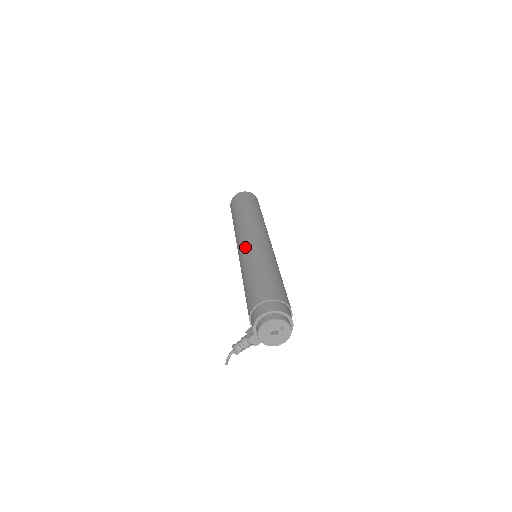
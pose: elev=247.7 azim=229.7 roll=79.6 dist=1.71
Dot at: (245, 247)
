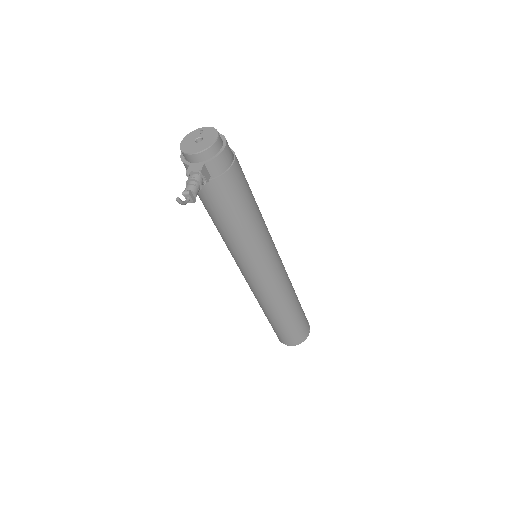
Dot at: occluded
